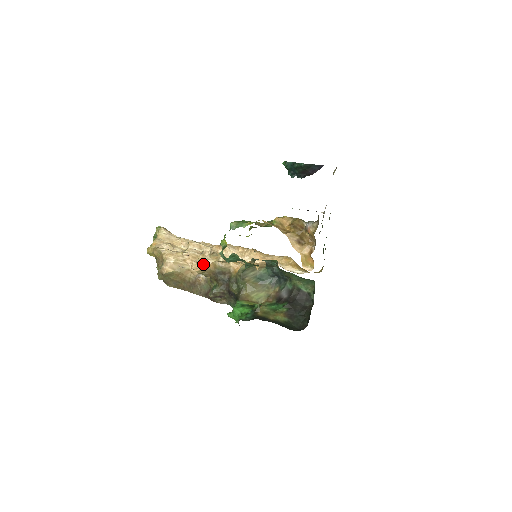
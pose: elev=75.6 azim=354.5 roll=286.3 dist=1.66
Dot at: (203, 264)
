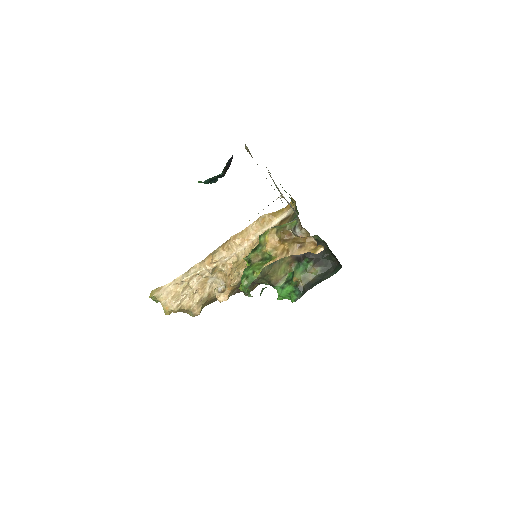
Dot at: (212, 281)
